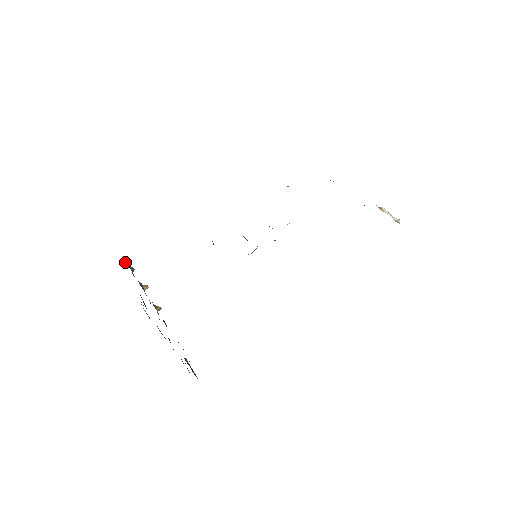
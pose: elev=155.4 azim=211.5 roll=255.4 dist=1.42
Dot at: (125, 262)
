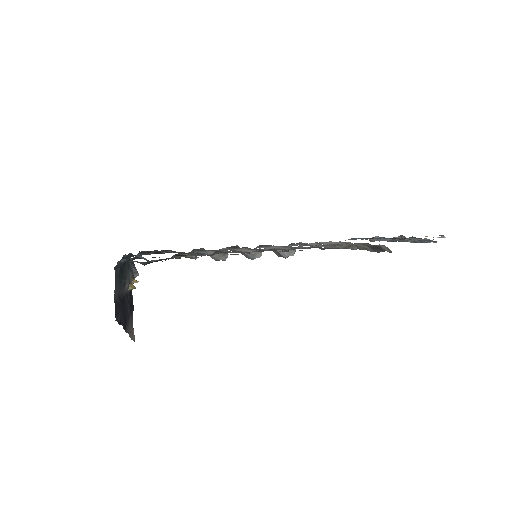
Dot at: occluded
